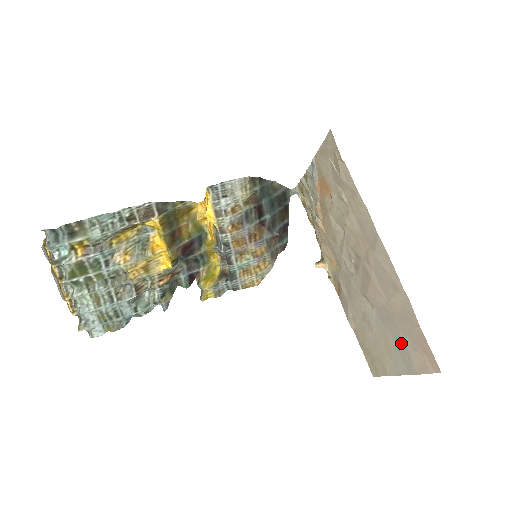
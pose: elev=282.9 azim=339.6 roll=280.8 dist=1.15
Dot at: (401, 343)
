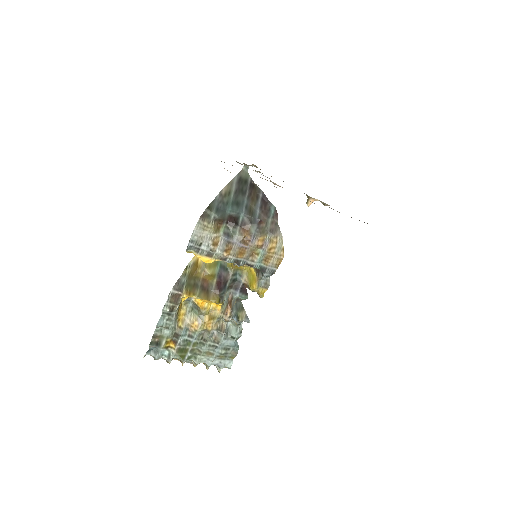
Dot at: occluded
